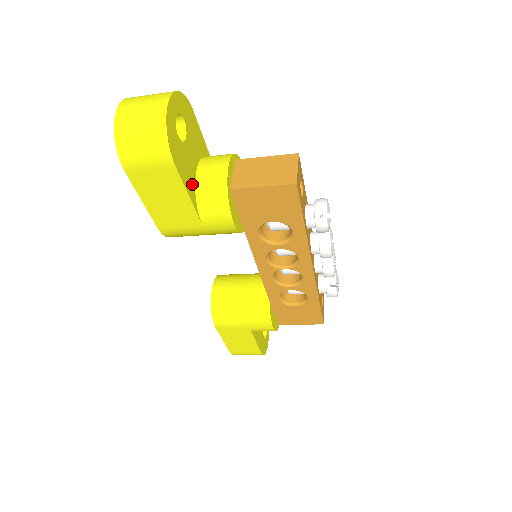
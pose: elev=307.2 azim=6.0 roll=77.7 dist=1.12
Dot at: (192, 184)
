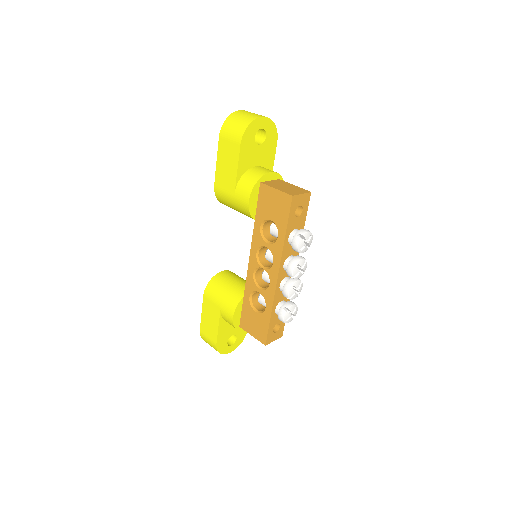
Dot at: (245, 167)
